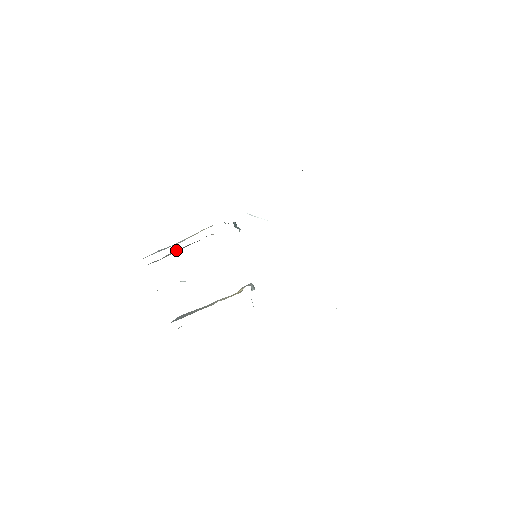
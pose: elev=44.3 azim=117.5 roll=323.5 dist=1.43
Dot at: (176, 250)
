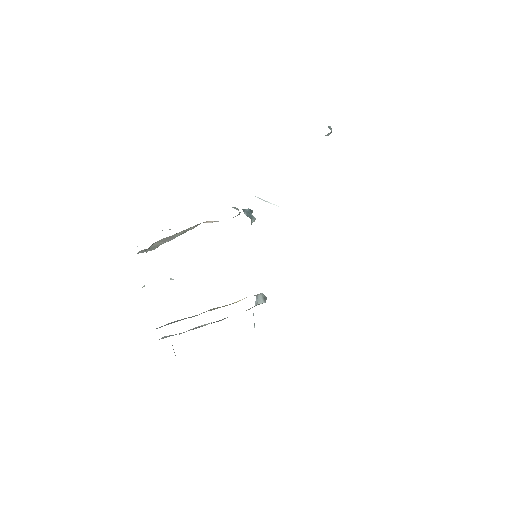
Dot at: (164, 238)
